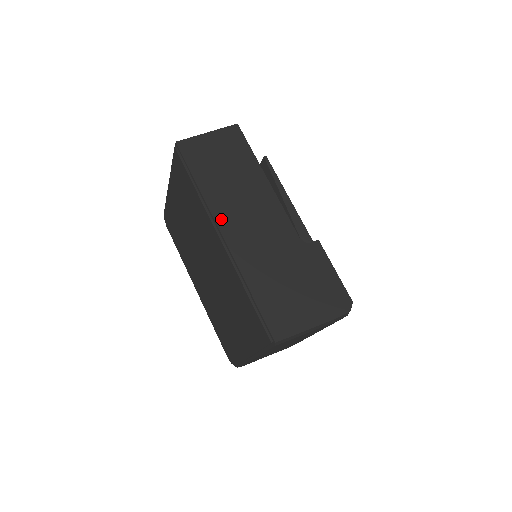
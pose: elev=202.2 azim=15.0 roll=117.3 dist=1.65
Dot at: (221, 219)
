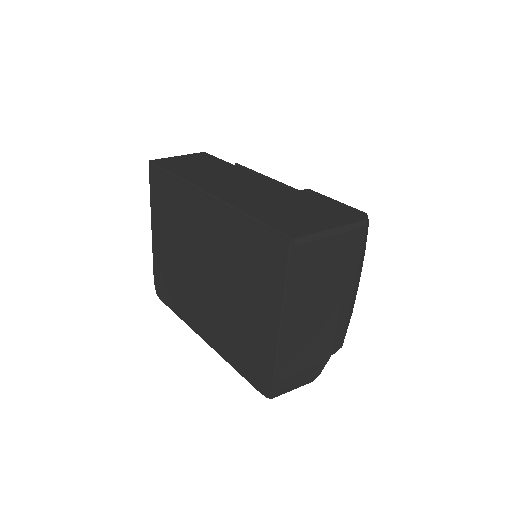
Dot at: (204, 186)
